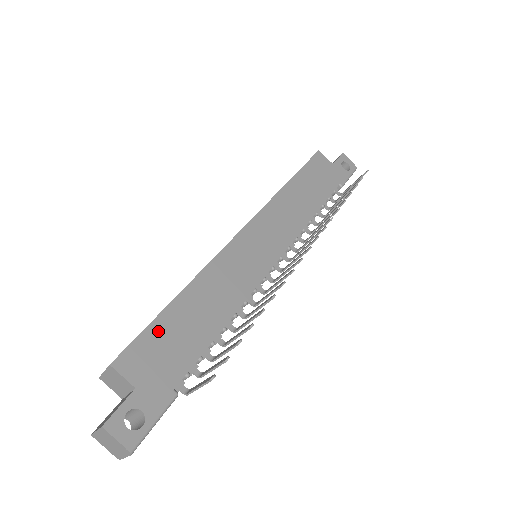
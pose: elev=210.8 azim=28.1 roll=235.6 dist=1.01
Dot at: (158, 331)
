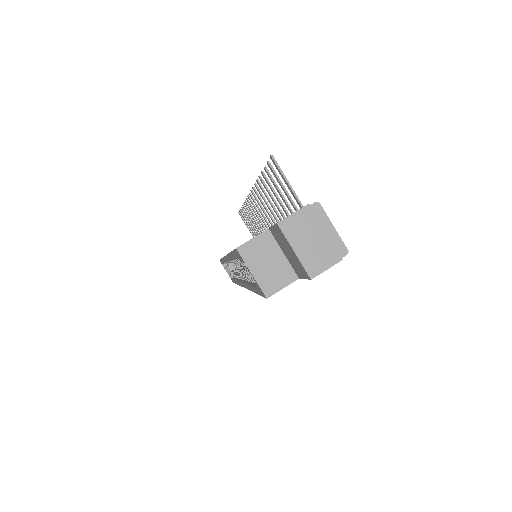
Dot at: occluded
